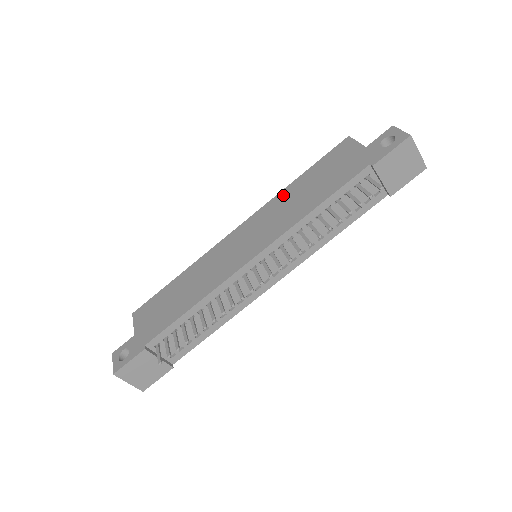
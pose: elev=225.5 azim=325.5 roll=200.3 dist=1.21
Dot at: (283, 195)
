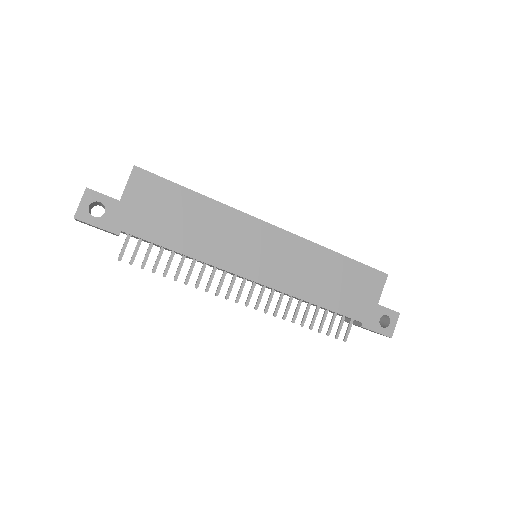
Dot at: (320, 254)
